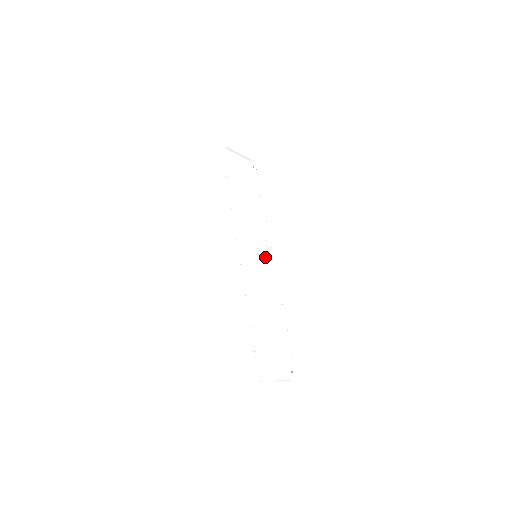
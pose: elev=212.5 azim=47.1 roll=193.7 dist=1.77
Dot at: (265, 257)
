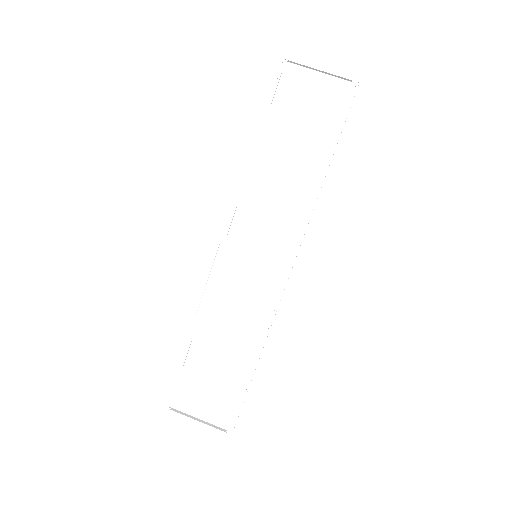
Dot at: (279, 261)
